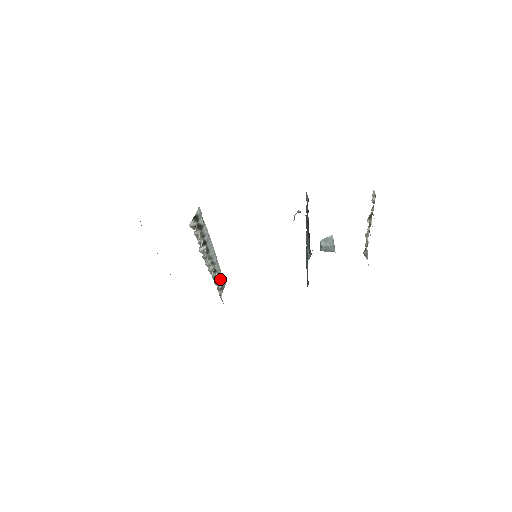
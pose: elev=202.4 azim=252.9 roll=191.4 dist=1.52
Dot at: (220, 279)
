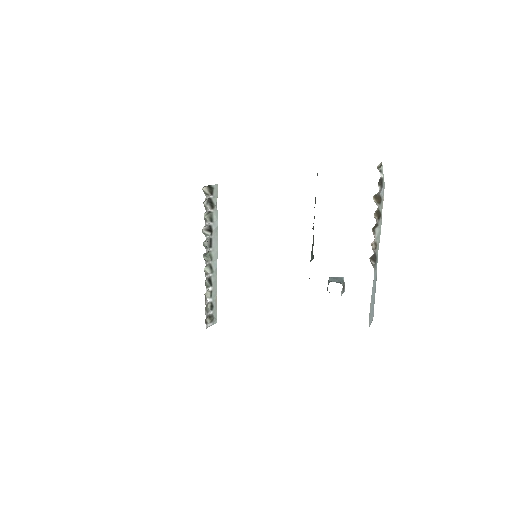
Dot at: (213, 303)
